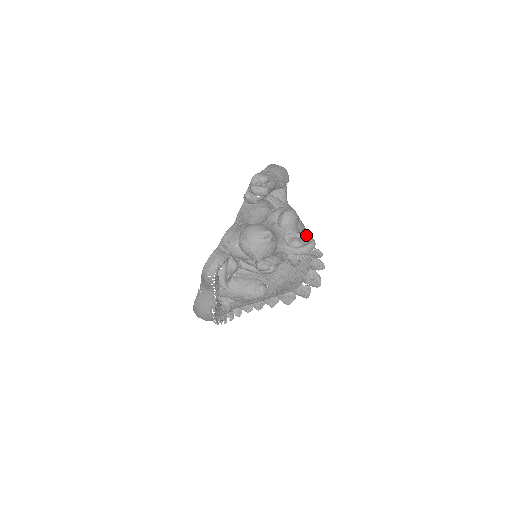
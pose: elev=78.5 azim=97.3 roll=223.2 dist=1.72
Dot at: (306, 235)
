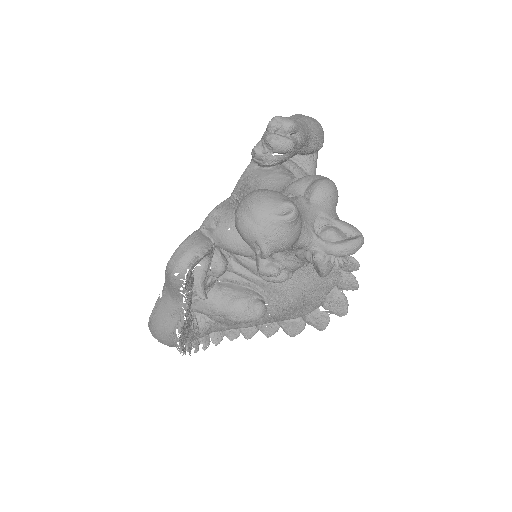
Dot at: (349, 225)
